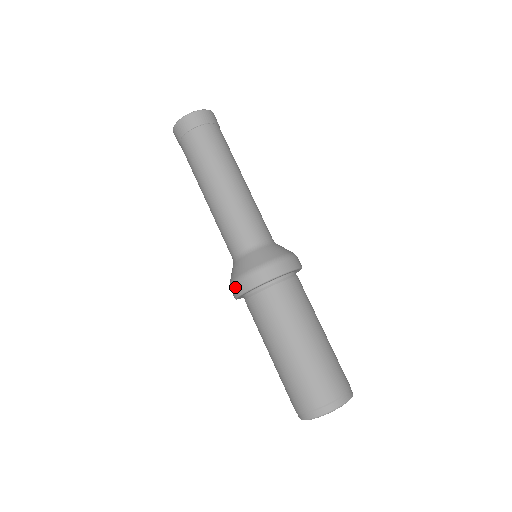
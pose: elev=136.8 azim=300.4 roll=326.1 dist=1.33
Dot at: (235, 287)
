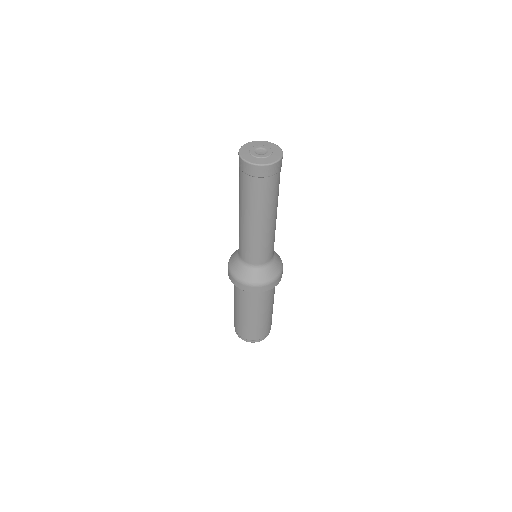
Dot at: (257, 288)
